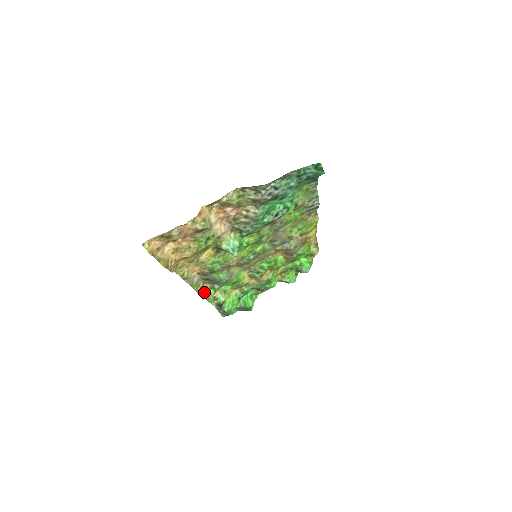
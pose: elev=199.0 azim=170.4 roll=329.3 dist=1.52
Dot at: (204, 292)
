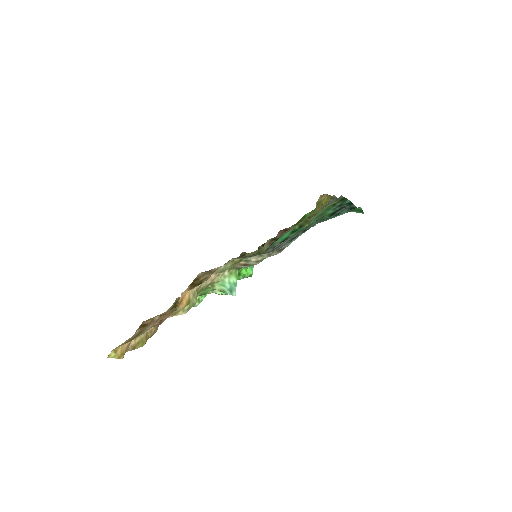
Dot at: occluded
